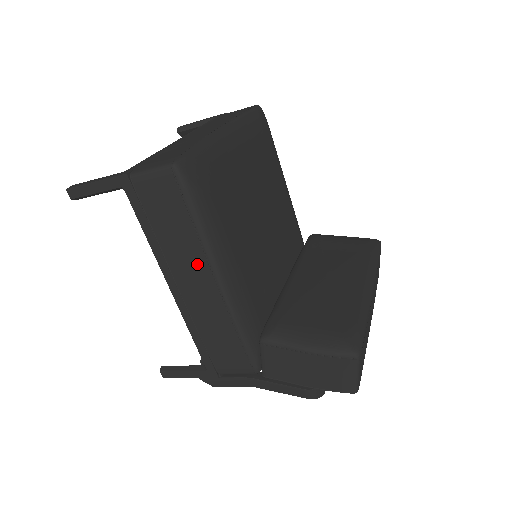
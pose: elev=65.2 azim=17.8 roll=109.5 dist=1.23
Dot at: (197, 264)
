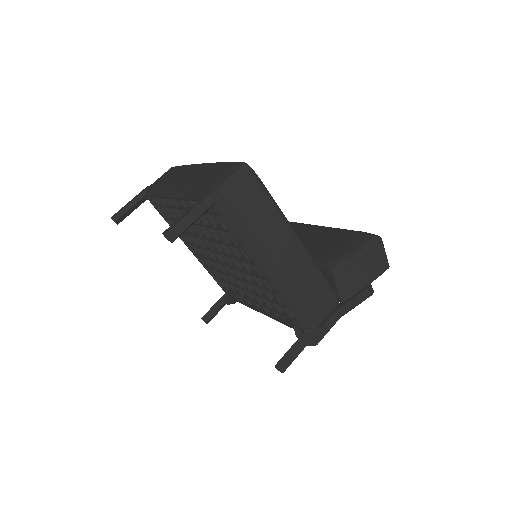
Dot at: (282, 235)
